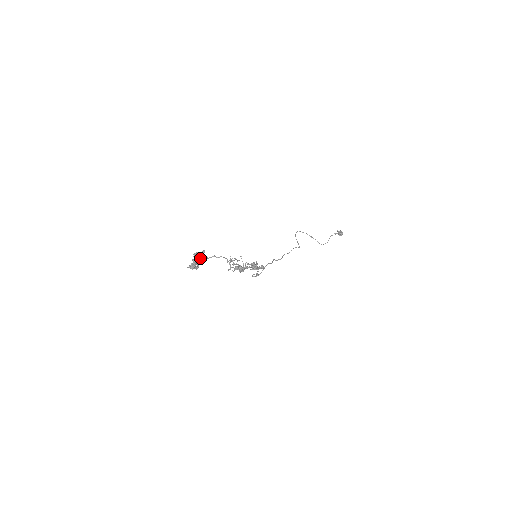
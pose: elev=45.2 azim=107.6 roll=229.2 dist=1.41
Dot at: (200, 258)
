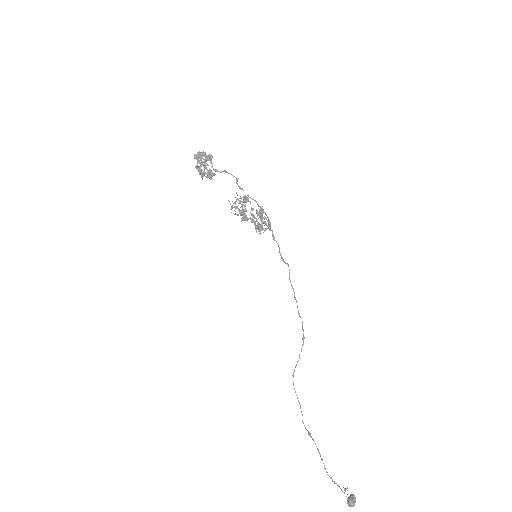
Dot at: (206, 177)
